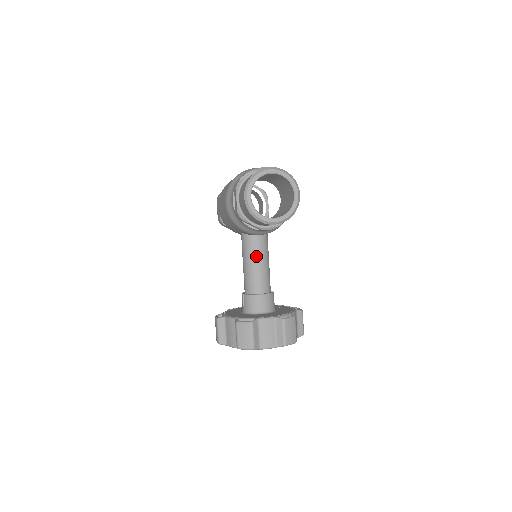
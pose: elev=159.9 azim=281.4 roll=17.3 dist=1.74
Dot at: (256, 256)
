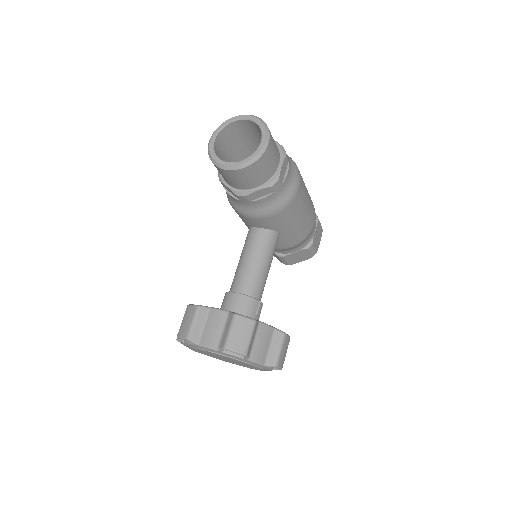
Dot at: (250, 250)
